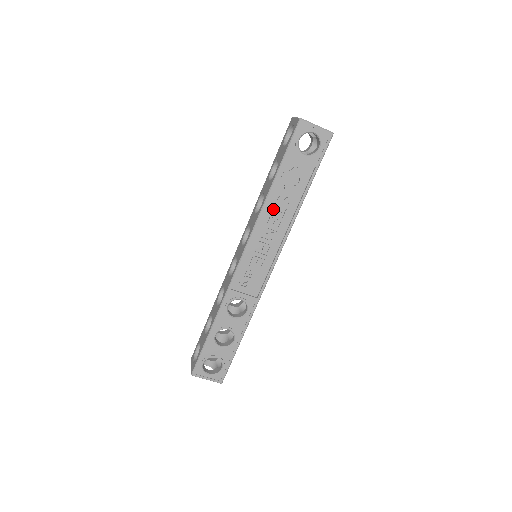
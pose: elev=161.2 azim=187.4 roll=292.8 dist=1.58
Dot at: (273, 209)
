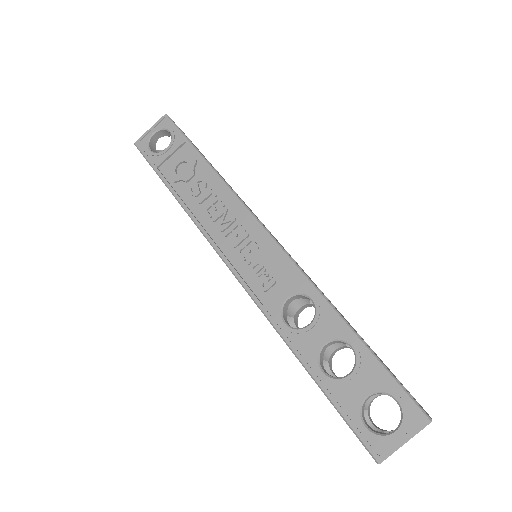
Dot at: (199, 204)
